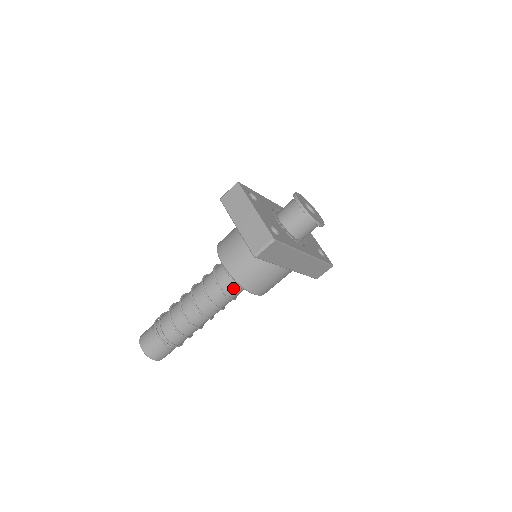
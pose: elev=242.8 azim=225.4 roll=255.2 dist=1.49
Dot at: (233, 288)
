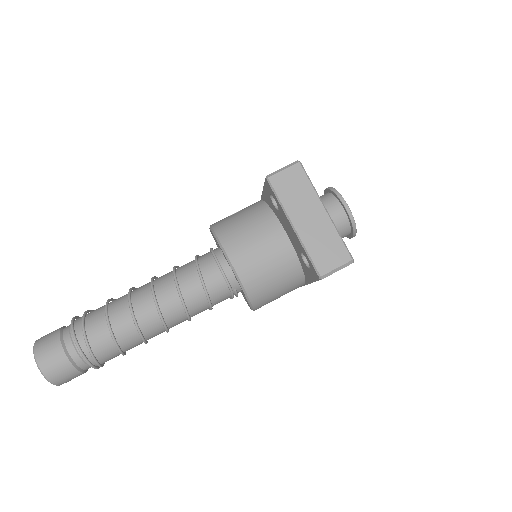
Dot at: (222, 297)
